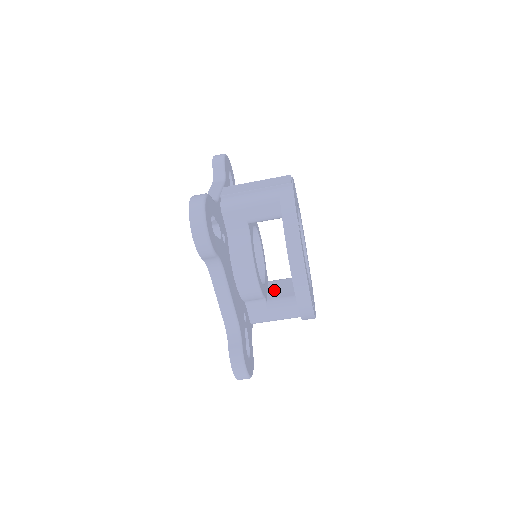
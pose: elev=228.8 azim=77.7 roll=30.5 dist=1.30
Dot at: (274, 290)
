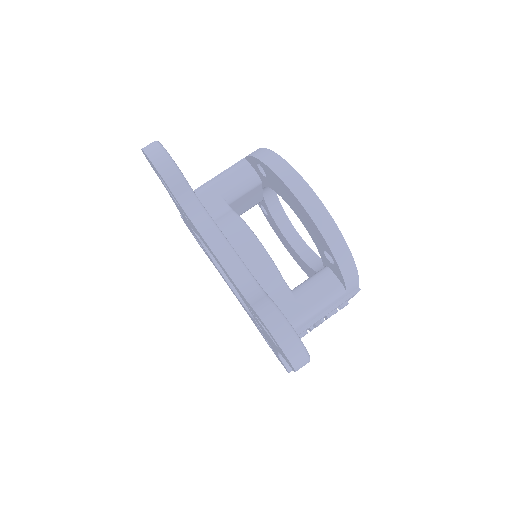
Dot at: occluded
